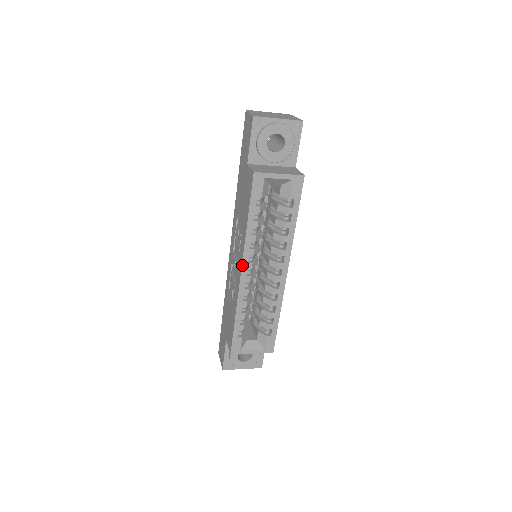
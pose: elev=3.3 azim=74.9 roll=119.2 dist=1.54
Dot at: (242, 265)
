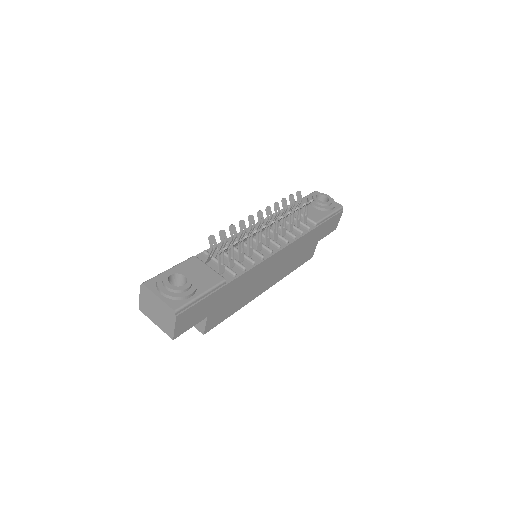
Dot at: occluded
